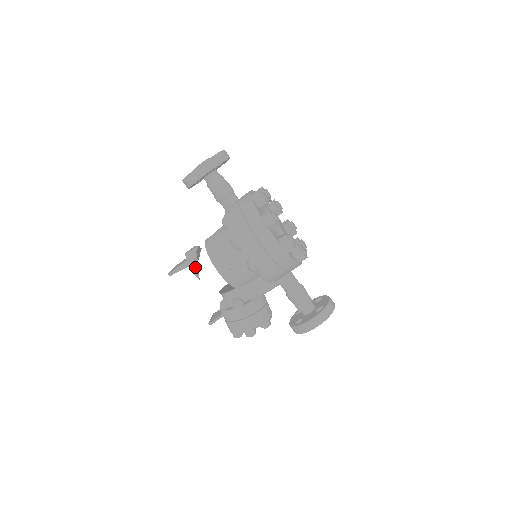
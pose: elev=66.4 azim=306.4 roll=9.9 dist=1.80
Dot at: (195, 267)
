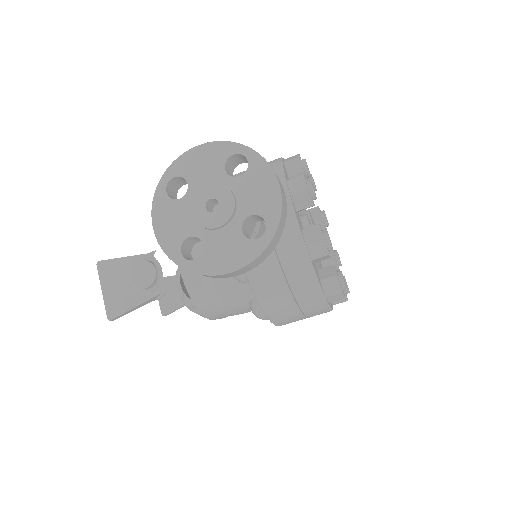
Dot at: occluded
